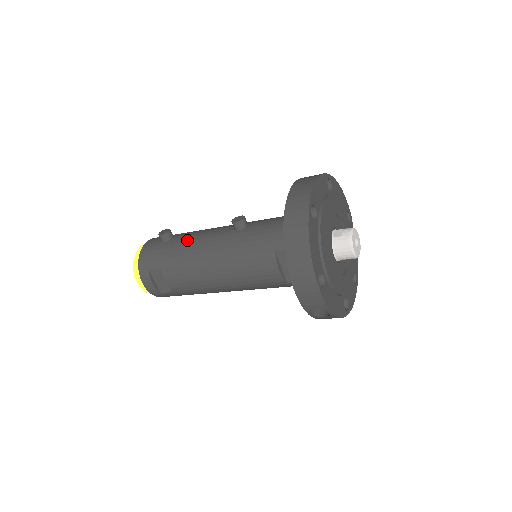
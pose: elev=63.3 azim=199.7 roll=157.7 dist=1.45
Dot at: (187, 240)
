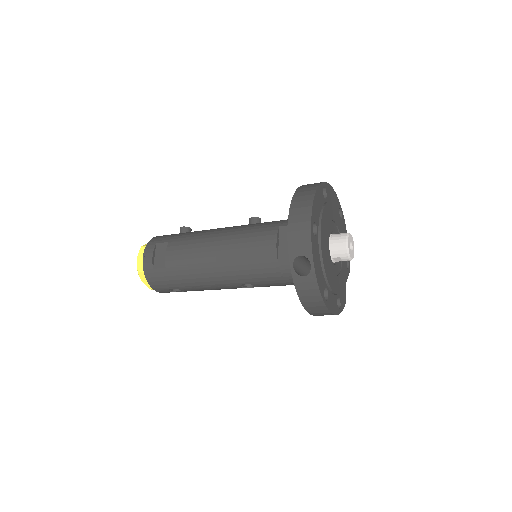
Dot at: occluded
